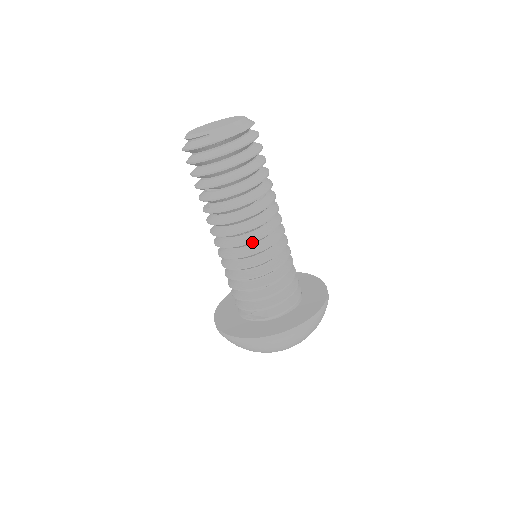
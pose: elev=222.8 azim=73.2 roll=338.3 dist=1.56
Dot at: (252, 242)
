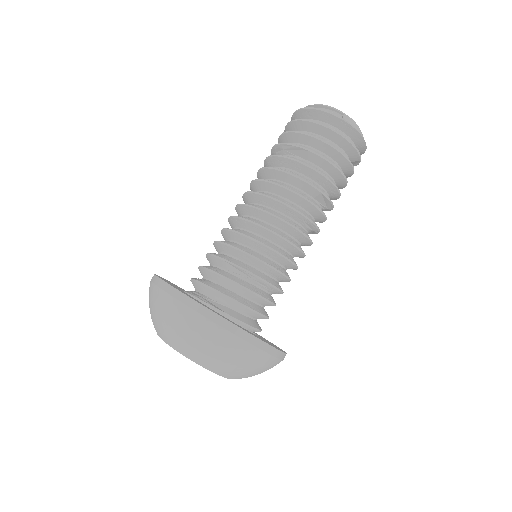
Dot at: (291, 225)
